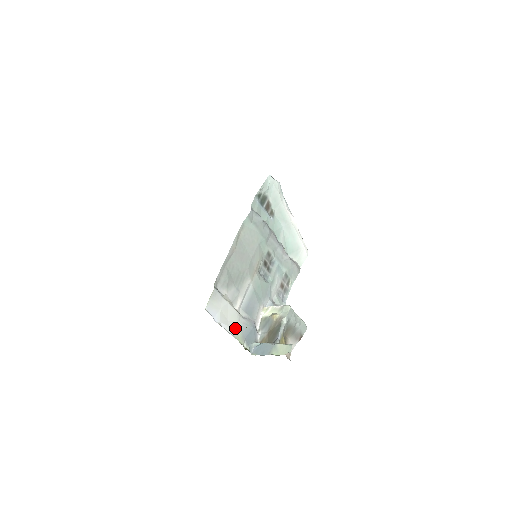
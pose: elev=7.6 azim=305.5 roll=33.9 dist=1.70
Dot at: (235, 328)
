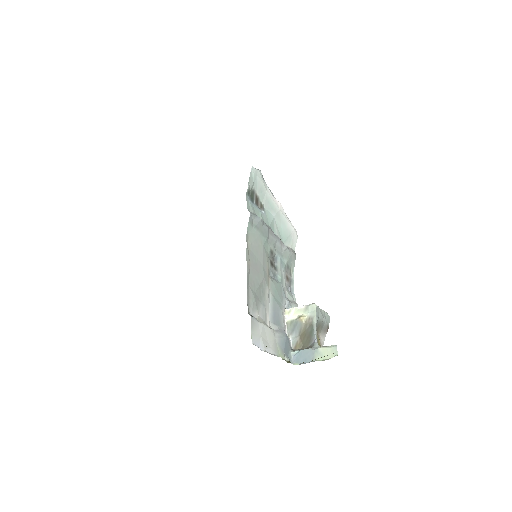
Dot at: (275, 346)
